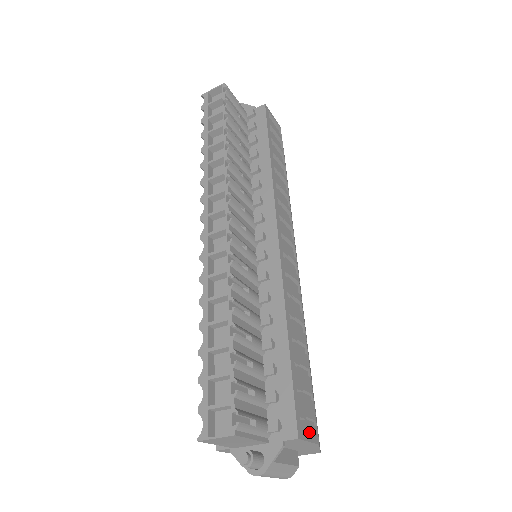
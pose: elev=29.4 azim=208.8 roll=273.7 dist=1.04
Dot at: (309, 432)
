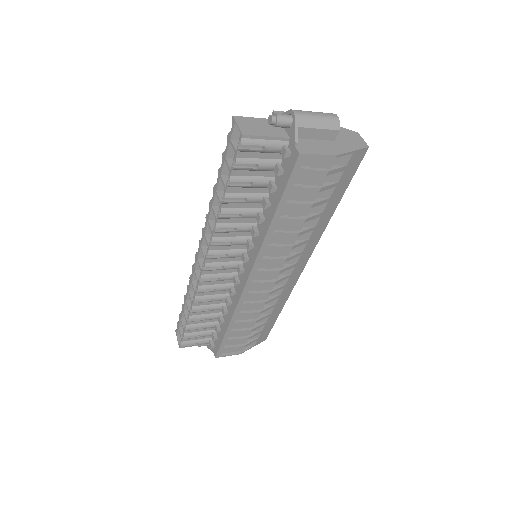
Dot at: (236, 350)
